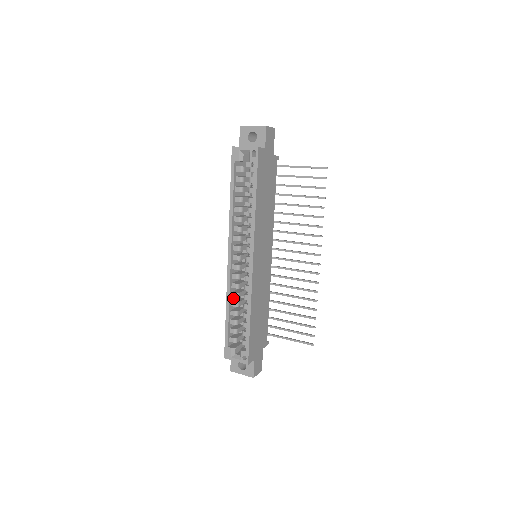
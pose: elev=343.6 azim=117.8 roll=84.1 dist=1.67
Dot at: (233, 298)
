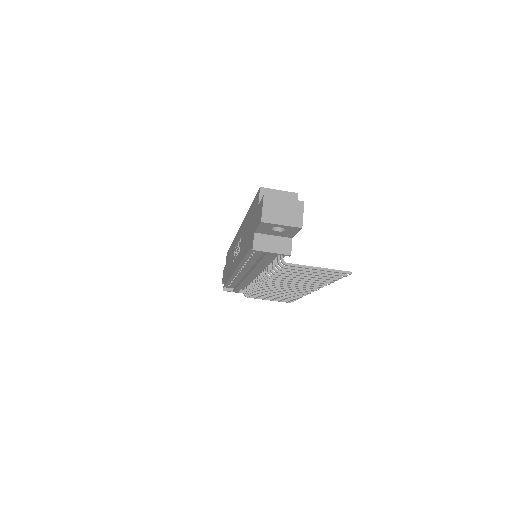
Dot at: occluded
